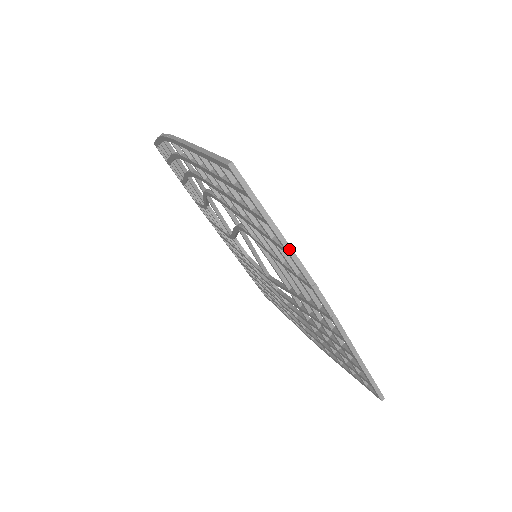
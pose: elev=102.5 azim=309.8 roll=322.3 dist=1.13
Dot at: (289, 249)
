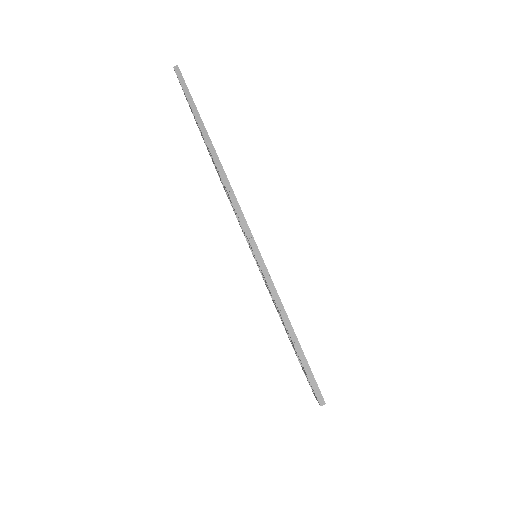
Dot at: (209, 143)
